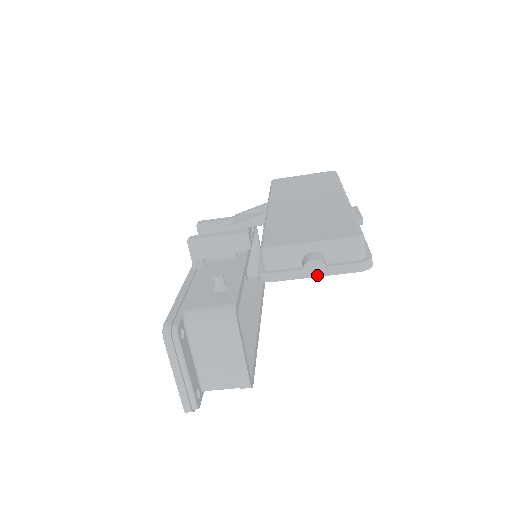
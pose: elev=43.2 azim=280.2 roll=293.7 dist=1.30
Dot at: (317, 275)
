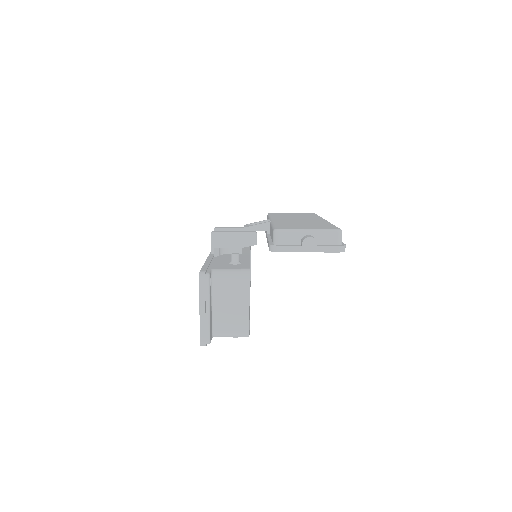
Dot at: (309, 251)
